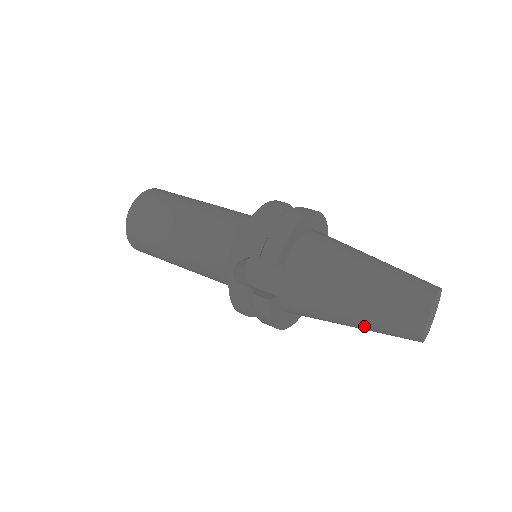
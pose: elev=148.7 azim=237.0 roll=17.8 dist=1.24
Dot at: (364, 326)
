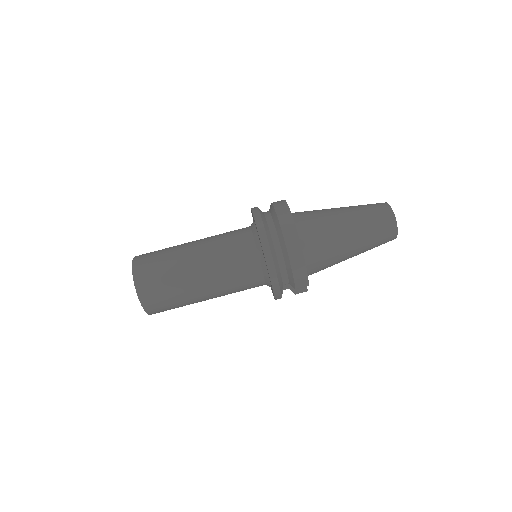
Dot at: occluded
